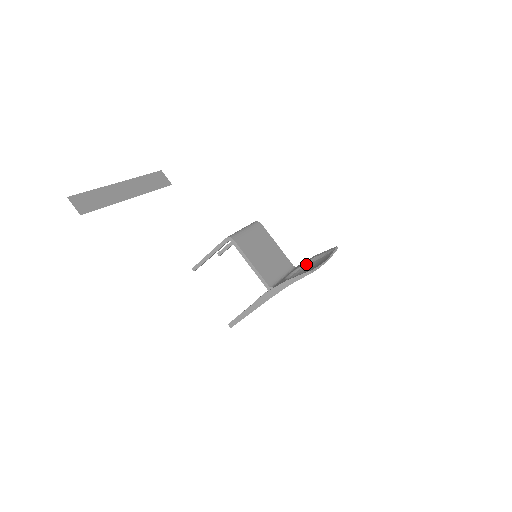
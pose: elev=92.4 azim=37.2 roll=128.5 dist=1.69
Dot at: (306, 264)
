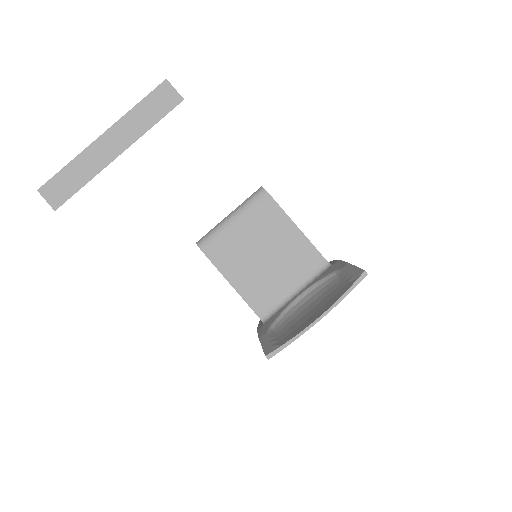
Dot at: (330, 277)
